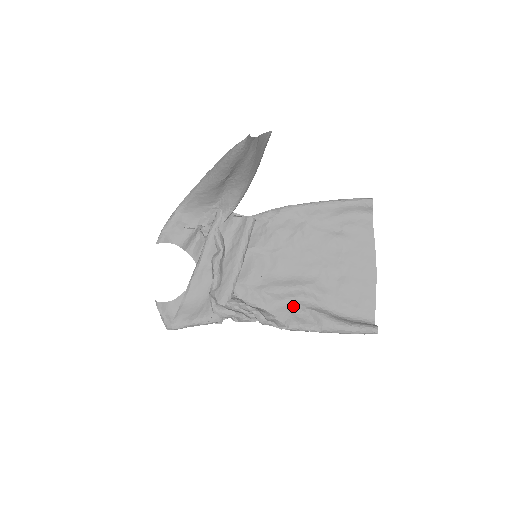
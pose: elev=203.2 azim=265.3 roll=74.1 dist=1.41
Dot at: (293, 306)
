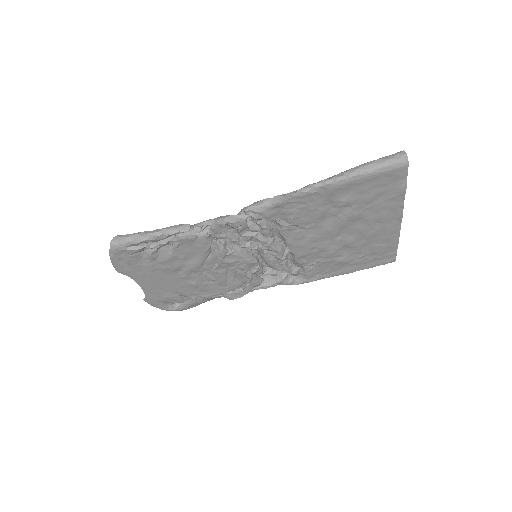
Dot at: (294, 217)
